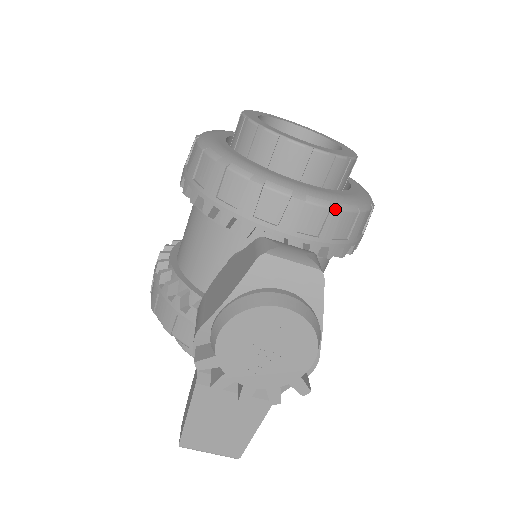
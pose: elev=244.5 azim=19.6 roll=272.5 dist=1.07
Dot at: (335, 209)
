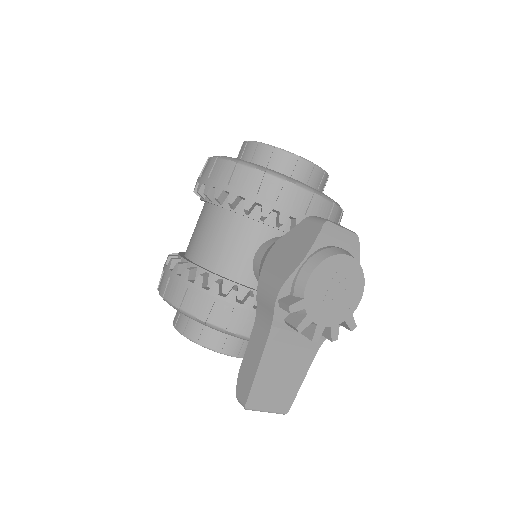
Dot at: (336, 205)
